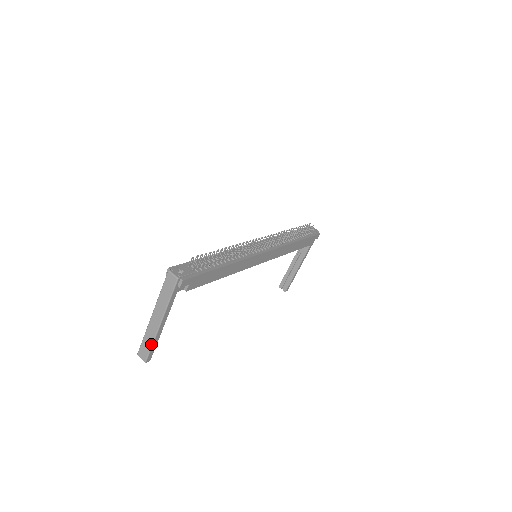
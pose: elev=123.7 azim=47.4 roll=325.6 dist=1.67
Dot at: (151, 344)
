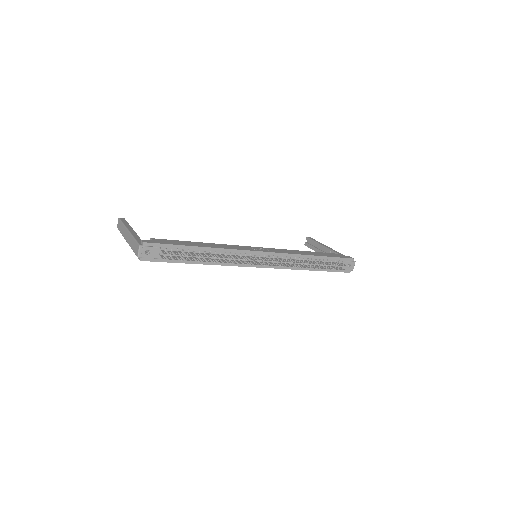
Dot at: (121, 233)
